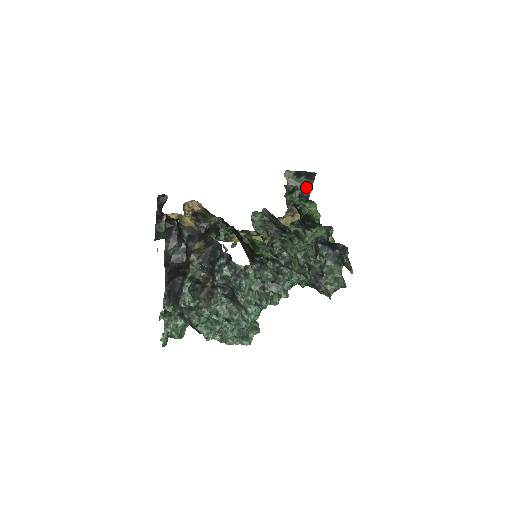
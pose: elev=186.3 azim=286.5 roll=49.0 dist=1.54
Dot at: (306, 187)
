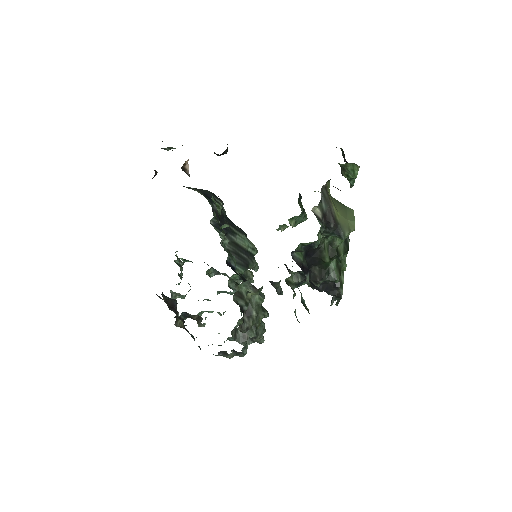
Dot at: occluded
